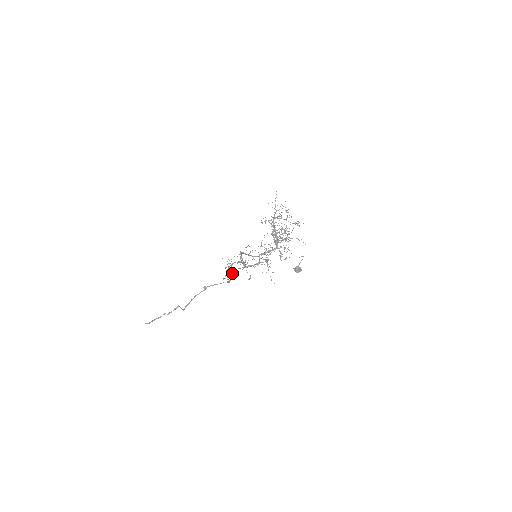
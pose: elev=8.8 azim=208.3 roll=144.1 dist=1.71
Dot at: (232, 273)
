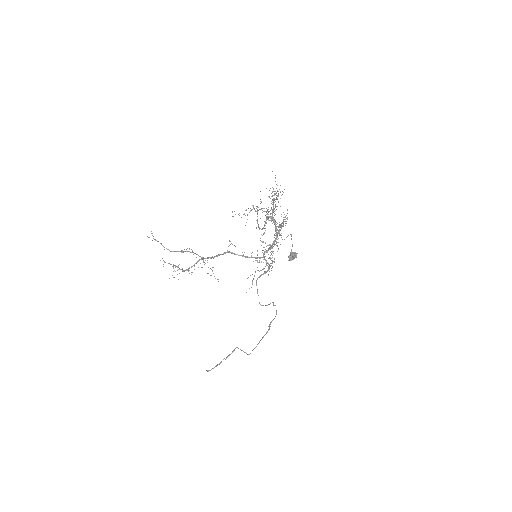
Dot at: (175, 267)
